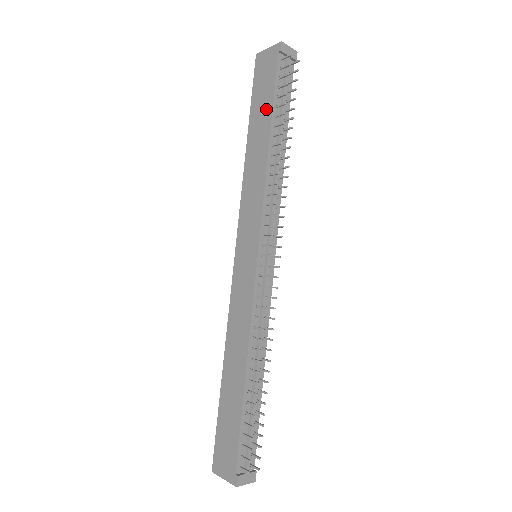
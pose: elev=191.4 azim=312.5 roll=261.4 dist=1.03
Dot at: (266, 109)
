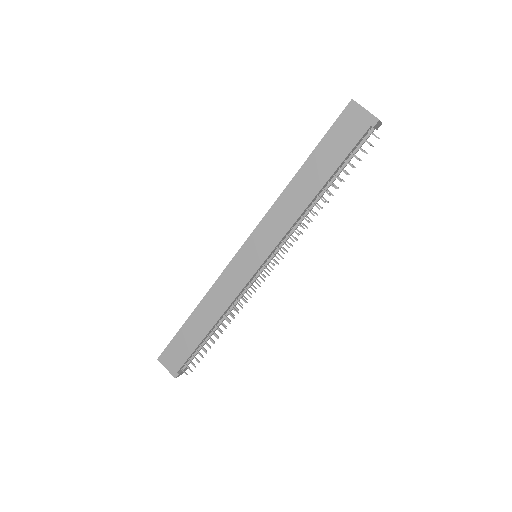
Dot at: (331, 164)
